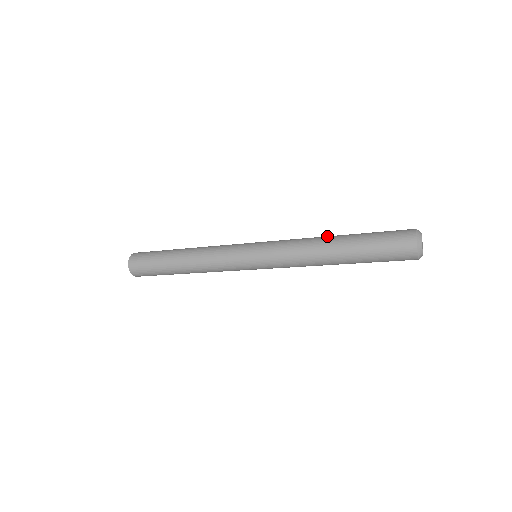
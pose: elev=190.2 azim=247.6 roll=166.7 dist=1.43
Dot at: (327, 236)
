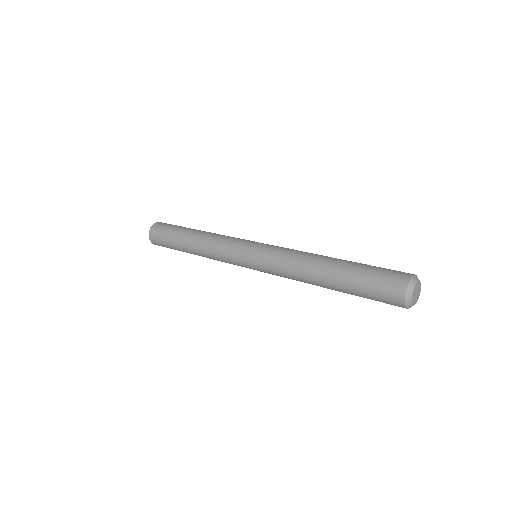
Dot at: (316, 266)
